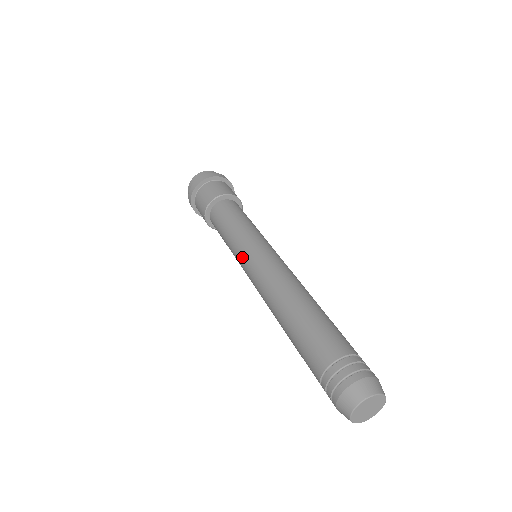
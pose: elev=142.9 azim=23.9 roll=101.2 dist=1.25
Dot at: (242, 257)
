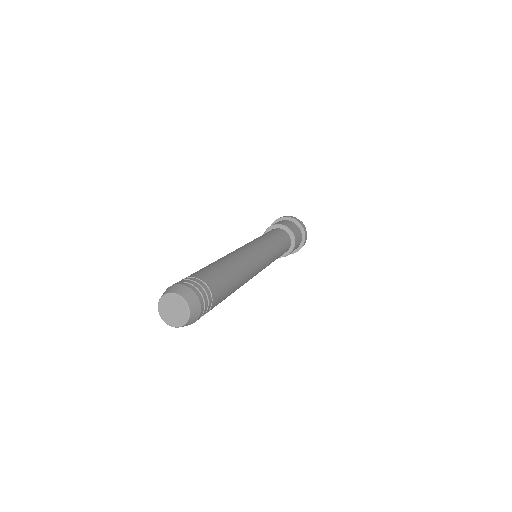
Dot at: occluded
